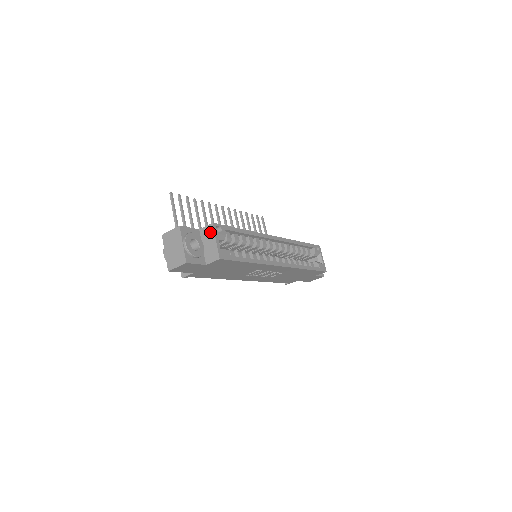
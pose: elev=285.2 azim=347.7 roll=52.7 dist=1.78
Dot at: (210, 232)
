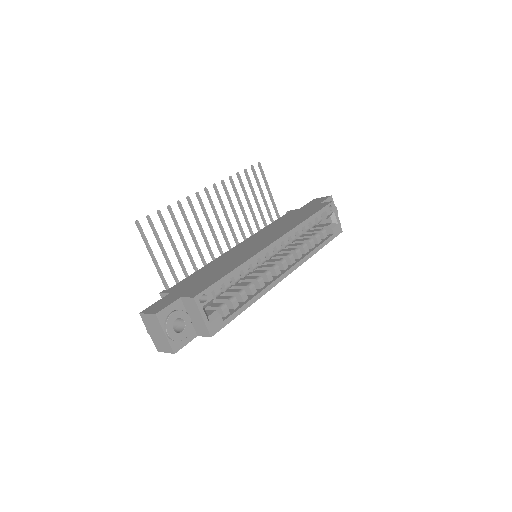
Dot at: (193, 306)
